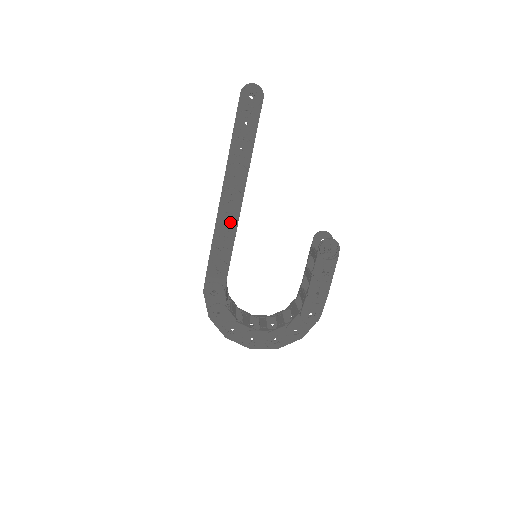
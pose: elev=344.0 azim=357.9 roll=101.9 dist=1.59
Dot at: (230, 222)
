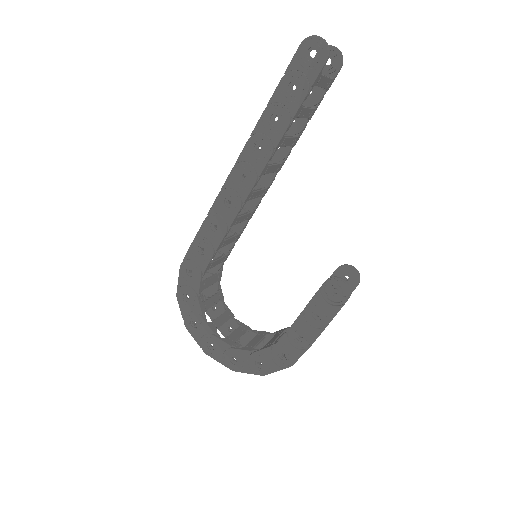
Dot at: (233, 202)
